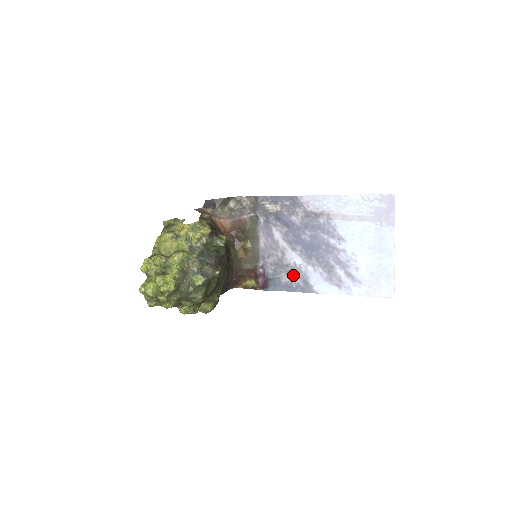
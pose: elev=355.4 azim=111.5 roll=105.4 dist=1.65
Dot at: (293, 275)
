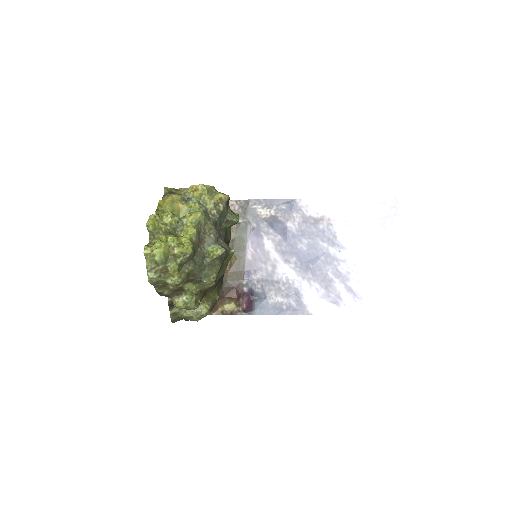
Dot at: (284, 293)
